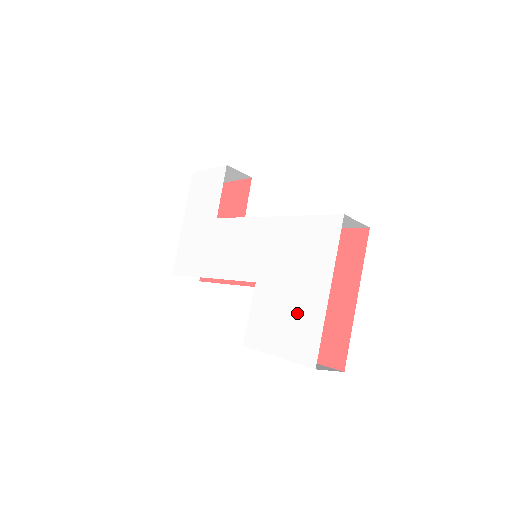
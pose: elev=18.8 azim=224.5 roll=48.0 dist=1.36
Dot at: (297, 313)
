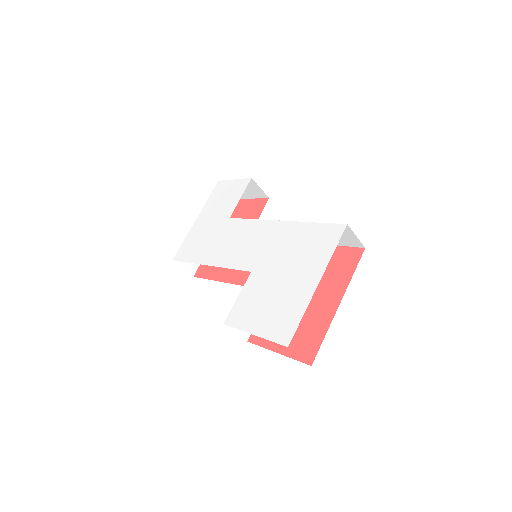
Dot at: (283, 299)
